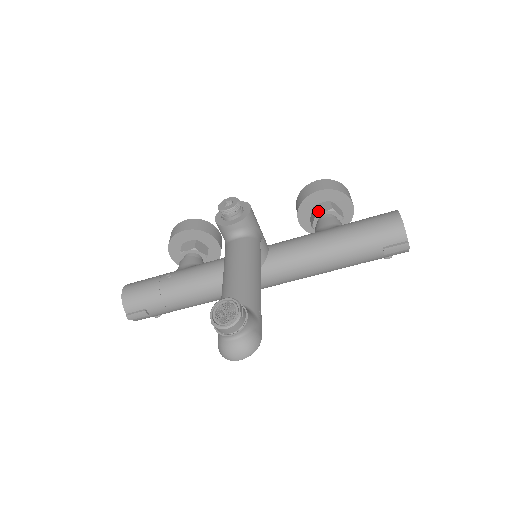
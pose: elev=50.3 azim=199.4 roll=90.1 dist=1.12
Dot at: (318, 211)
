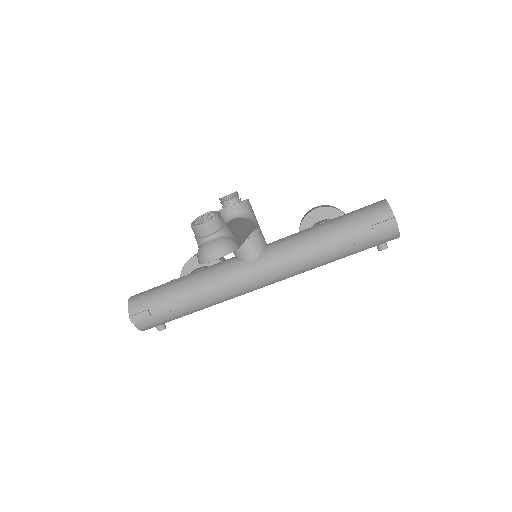
Dot at: (316, 224)
